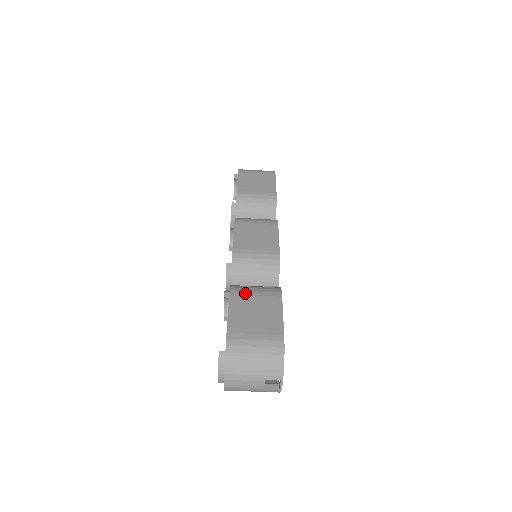
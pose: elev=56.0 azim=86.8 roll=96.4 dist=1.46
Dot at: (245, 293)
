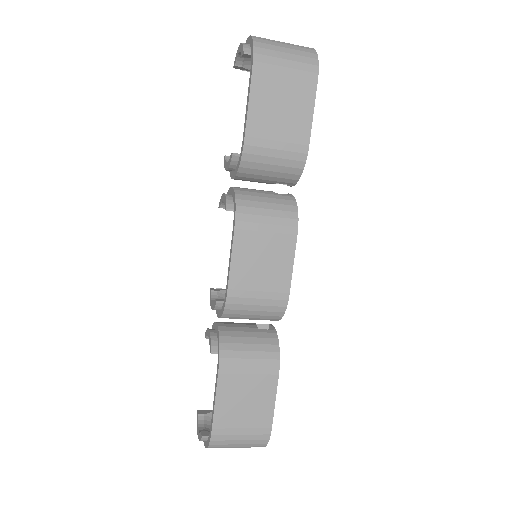
Dot at: (237, 371)
